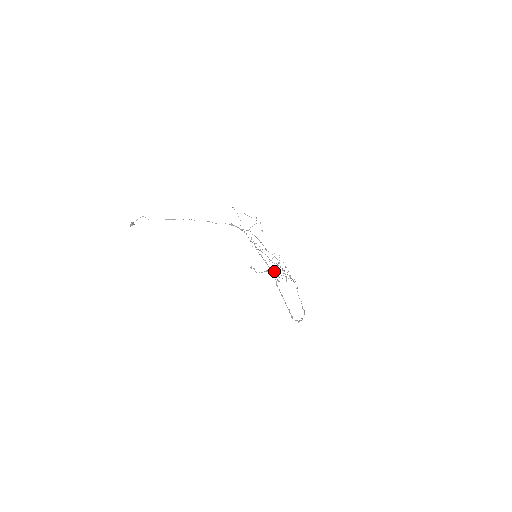
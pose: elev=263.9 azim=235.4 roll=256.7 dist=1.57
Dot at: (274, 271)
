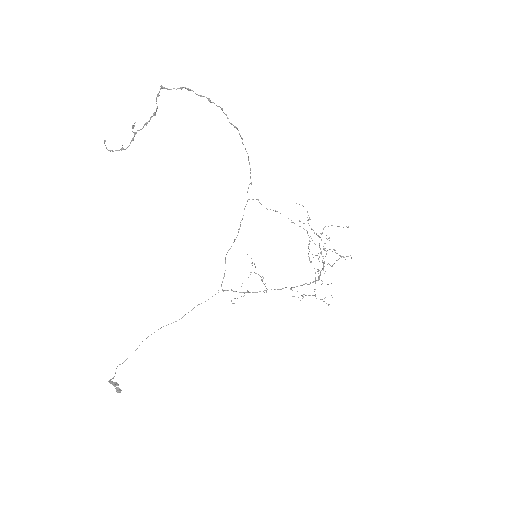
Dot at: (323, 263)
